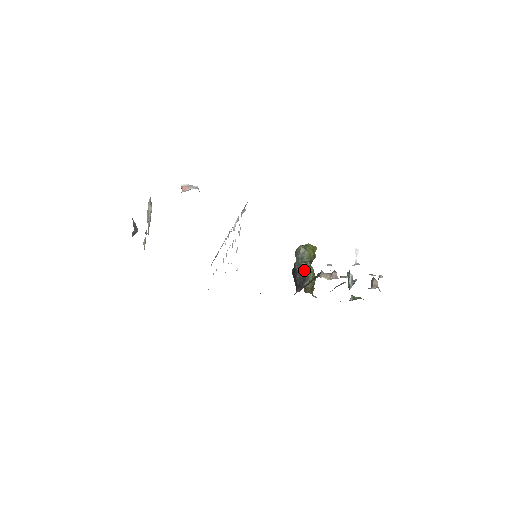
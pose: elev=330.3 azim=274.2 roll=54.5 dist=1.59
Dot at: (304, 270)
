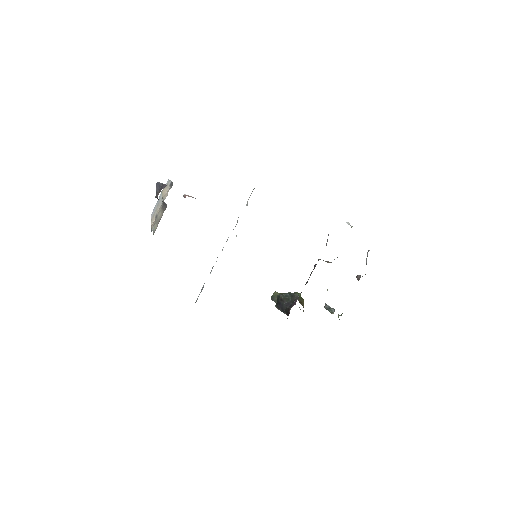
Dot at: (290, 295)
